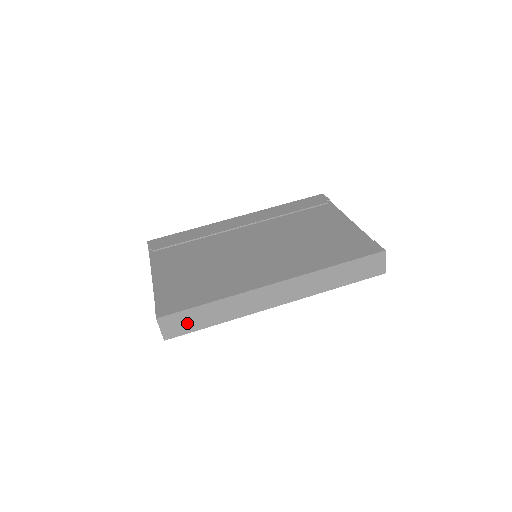
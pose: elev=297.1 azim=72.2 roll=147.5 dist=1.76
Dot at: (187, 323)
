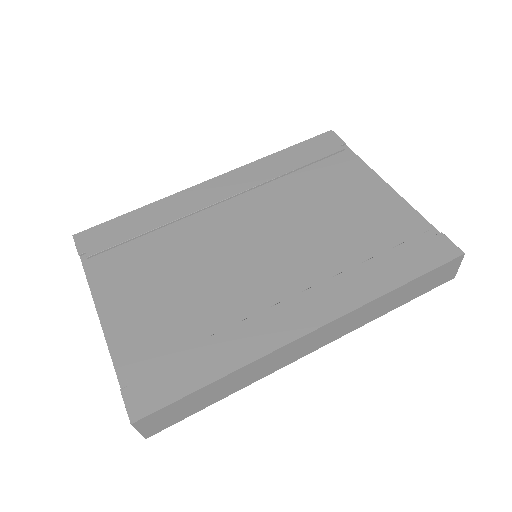
Dot at: (180, 411)
